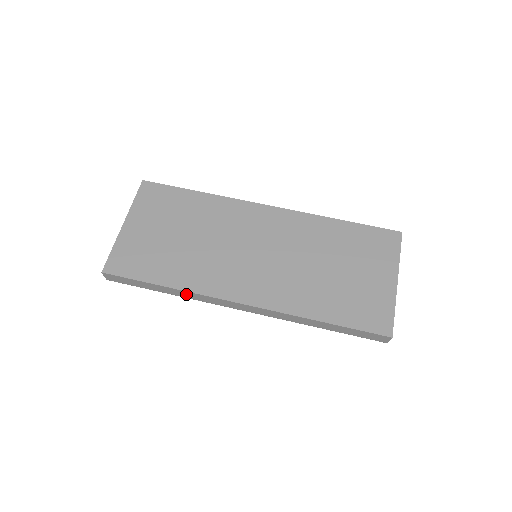
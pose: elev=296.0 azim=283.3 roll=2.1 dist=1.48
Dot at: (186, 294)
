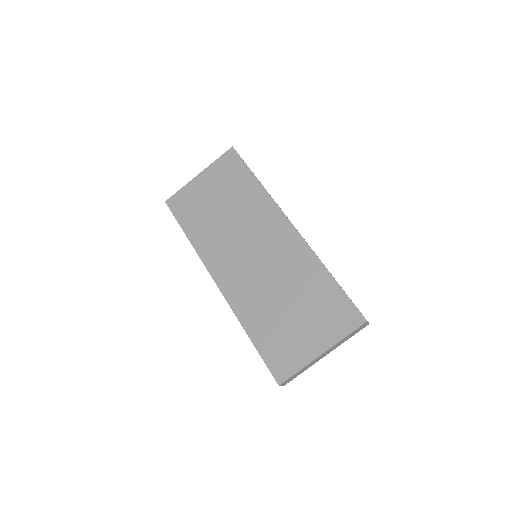
Dot at: occluded
